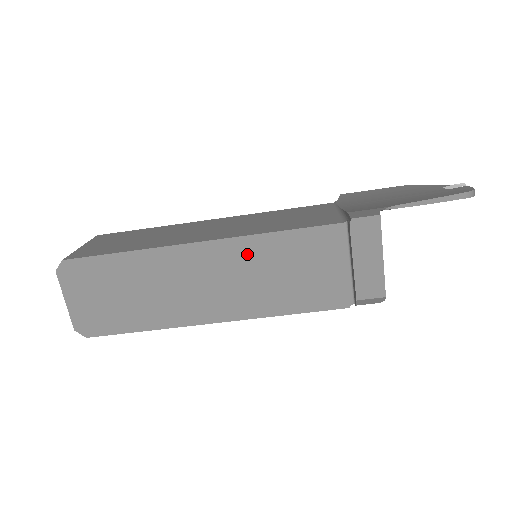
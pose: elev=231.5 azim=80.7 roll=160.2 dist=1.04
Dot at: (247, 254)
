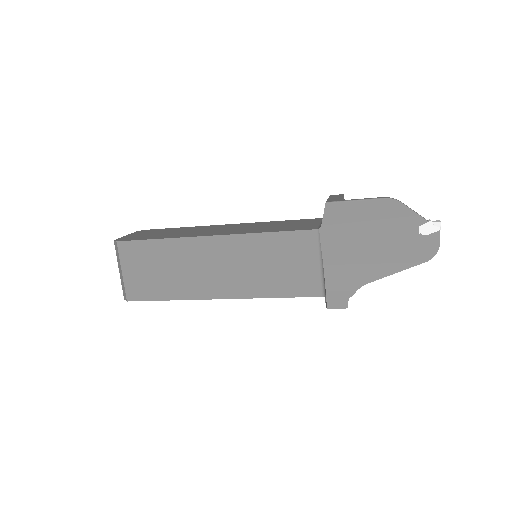
Dot at: occluded
